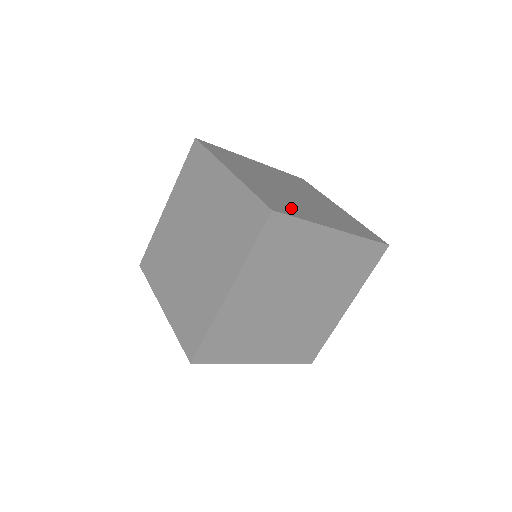
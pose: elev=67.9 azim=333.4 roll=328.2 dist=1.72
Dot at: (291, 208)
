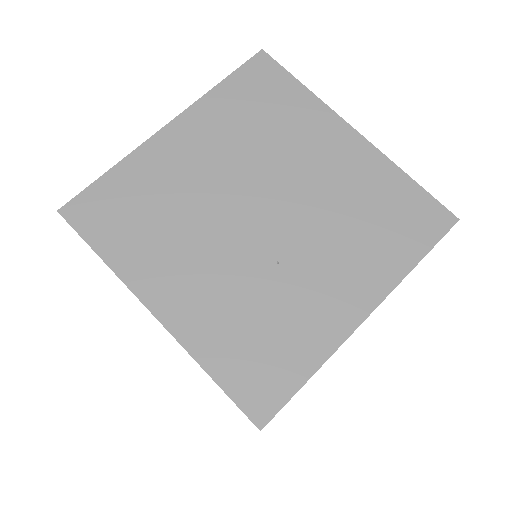
Dot at: occluded
